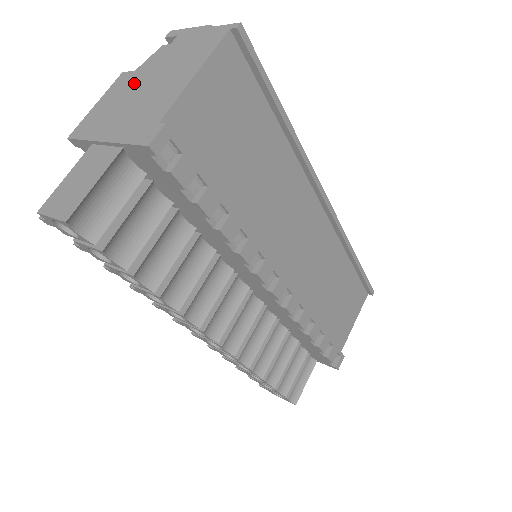
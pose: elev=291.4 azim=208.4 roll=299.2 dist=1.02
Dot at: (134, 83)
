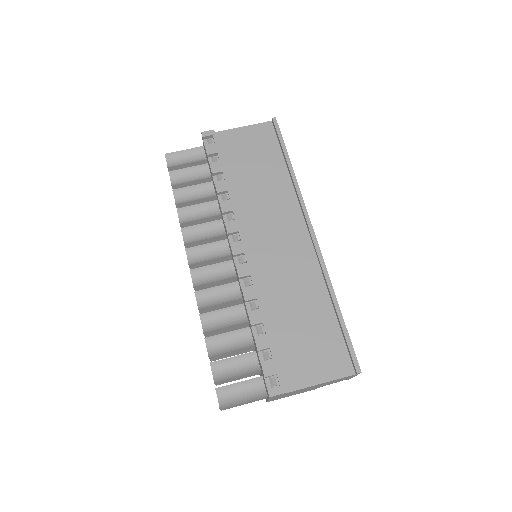
Dot at: occluded
